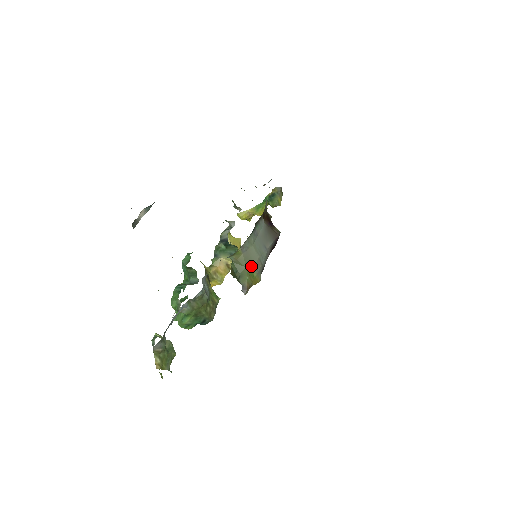
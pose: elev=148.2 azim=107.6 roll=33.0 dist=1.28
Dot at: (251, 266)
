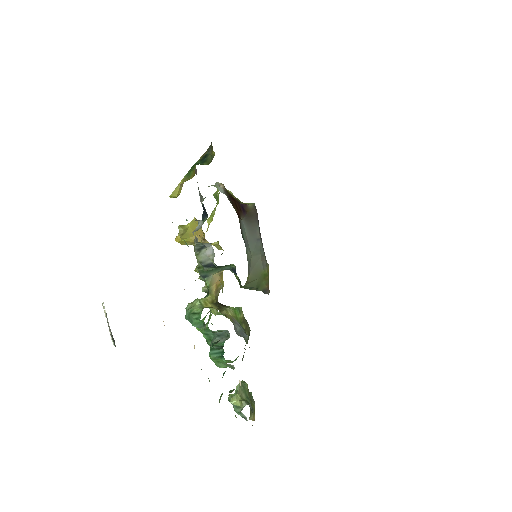
Dot at: (261, 271)
